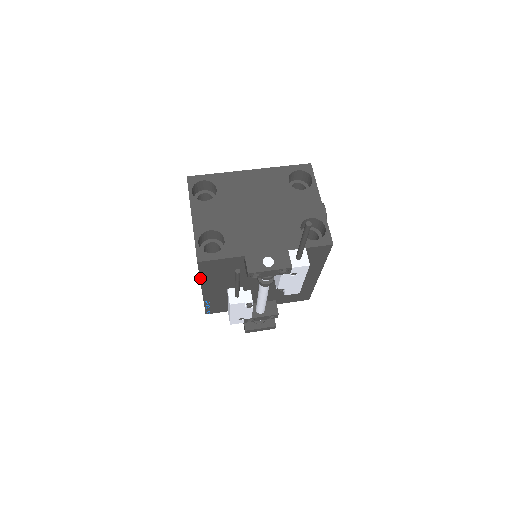
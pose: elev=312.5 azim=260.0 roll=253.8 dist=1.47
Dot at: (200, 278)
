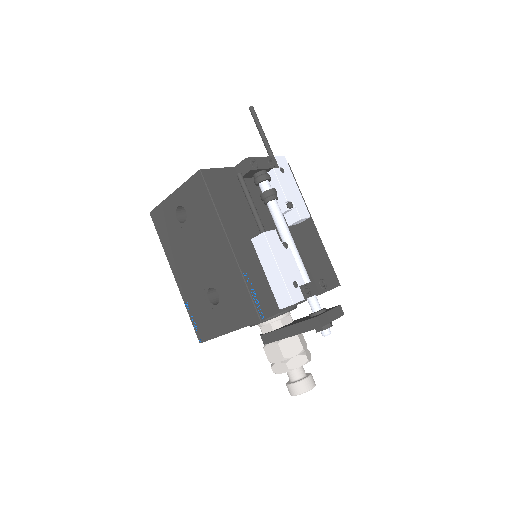
Dot at: (215, 207)
